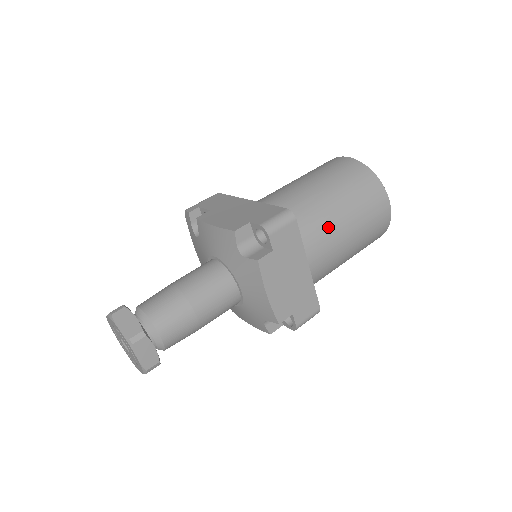
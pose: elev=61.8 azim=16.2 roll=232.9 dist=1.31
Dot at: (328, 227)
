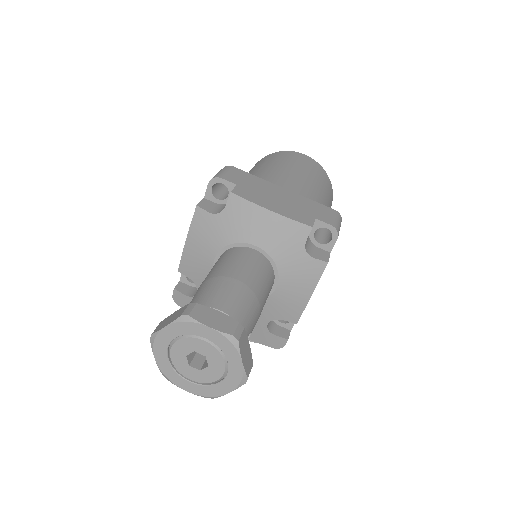
Dot at: (271, 175)
